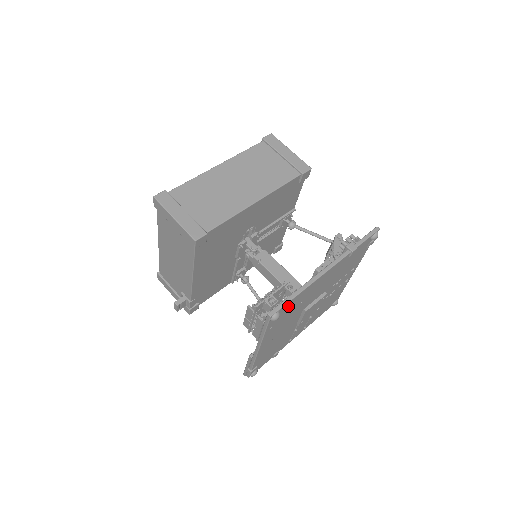
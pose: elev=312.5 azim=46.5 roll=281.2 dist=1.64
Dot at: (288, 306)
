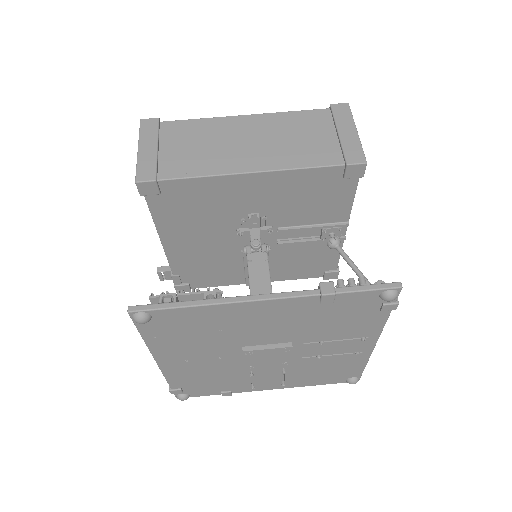
Dot at: (175, 317)
